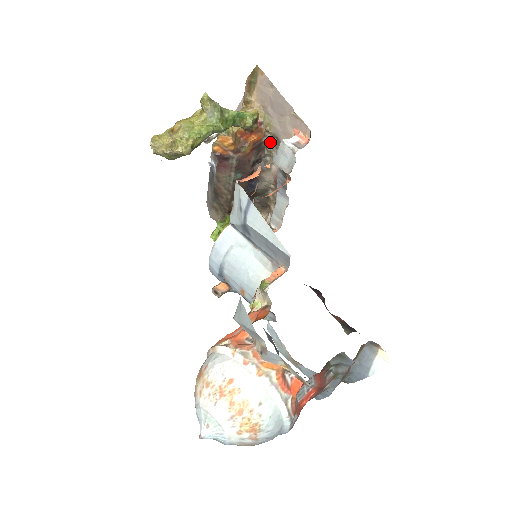
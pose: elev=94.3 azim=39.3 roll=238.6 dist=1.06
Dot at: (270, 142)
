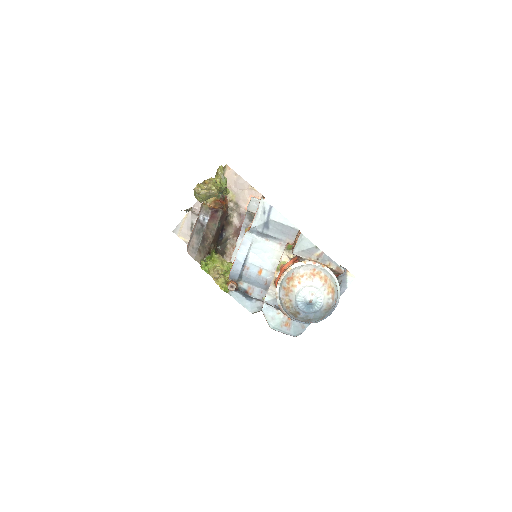
Dot at: (232, 207)
